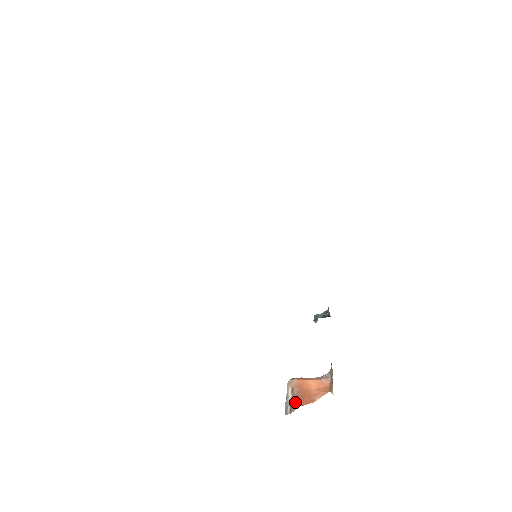
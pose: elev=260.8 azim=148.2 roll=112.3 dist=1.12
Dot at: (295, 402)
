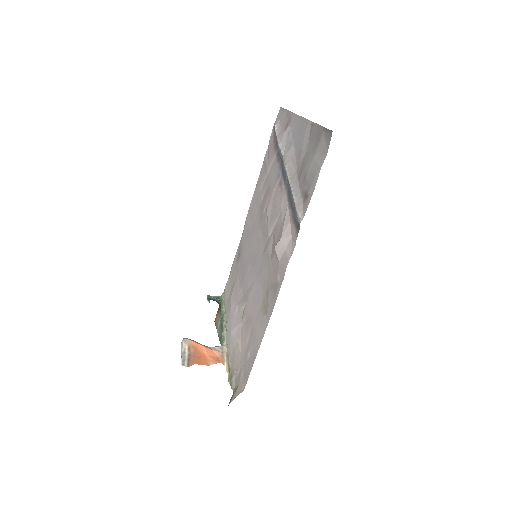
Dot at: (192, 359)
